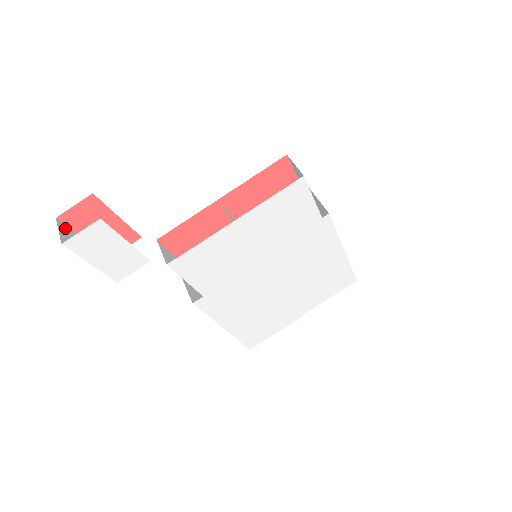
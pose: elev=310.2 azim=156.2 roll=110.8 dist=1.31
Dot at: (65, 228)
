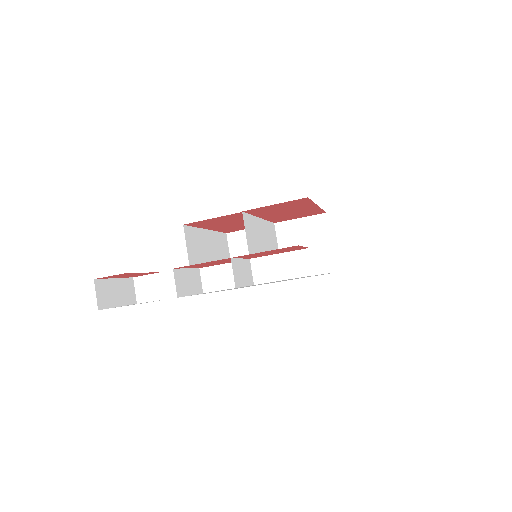
Dot at: (100, 283)
